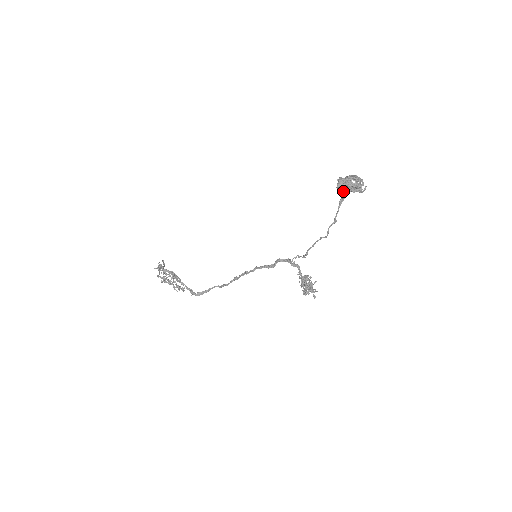
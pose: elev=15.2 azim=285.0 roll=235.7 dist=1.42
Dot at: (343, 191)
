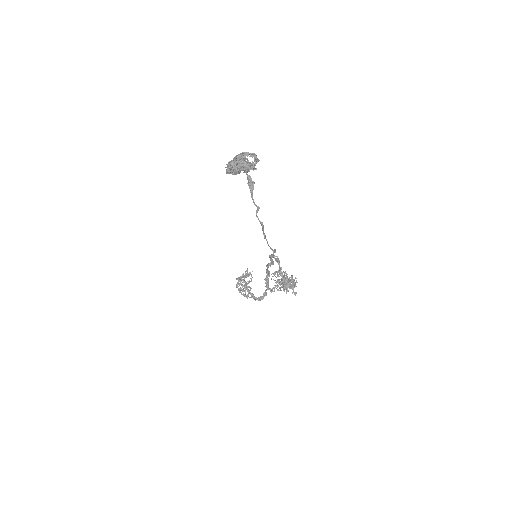
Dot at: occluded
